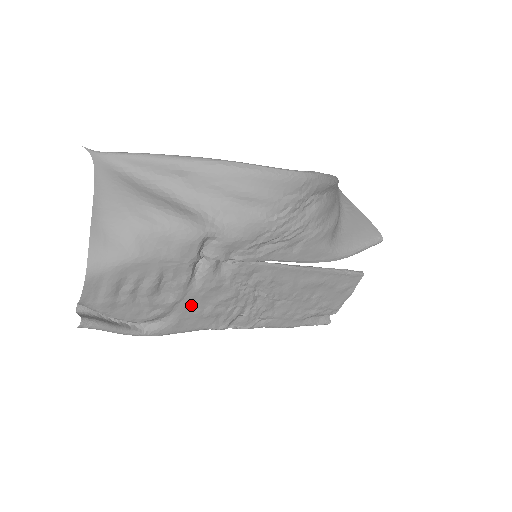
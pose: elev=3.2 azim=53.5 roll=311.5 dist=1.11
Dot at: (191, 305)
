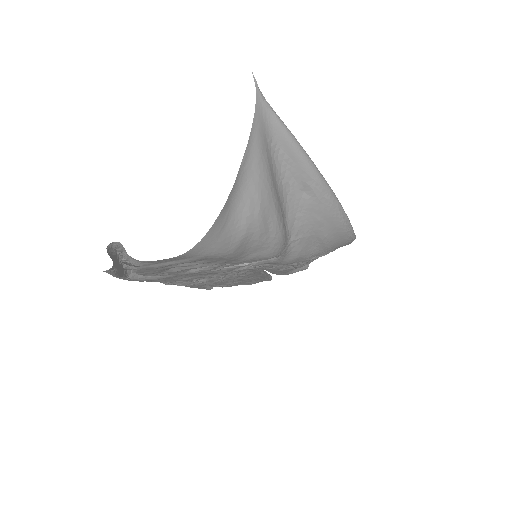
Dot at: (186, 275)
